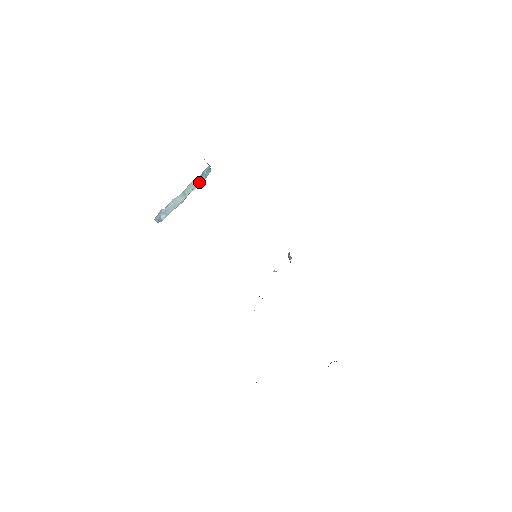
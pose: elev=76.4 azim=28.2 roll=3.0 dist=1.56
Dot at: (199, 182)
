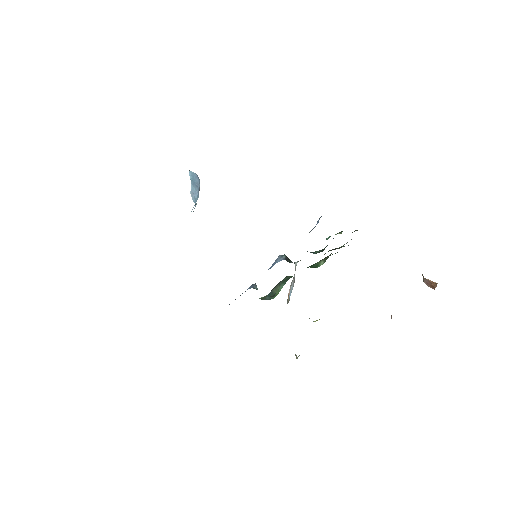
Dot at: occluded
